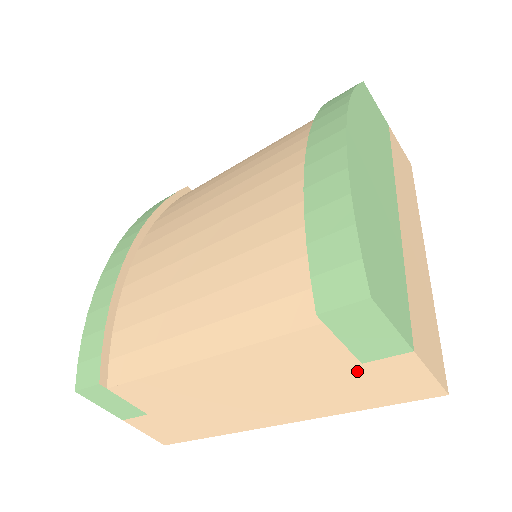
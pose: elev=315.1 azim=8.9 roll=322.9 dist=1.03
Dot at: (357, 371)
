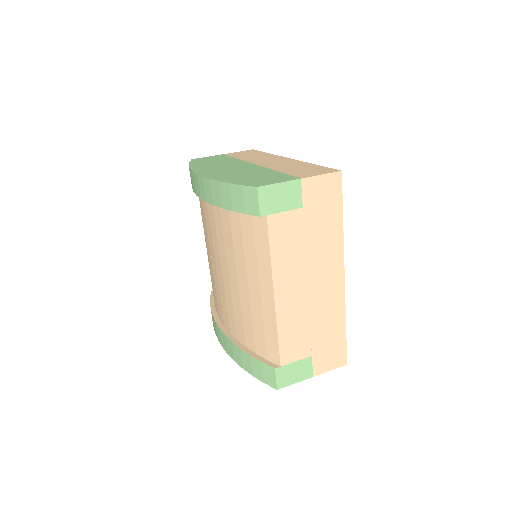
Dot at: (308, 212)
